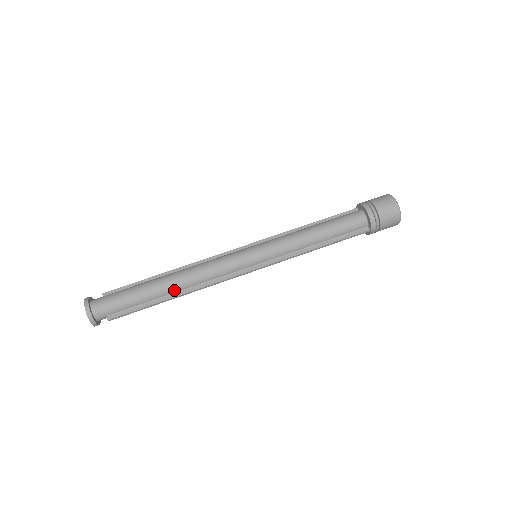
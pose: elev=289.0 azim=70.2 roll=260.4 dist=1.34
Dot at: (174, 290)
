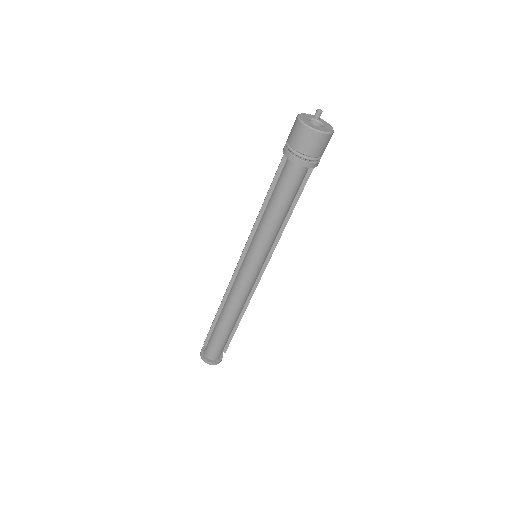
Dot at: (237, 317)
